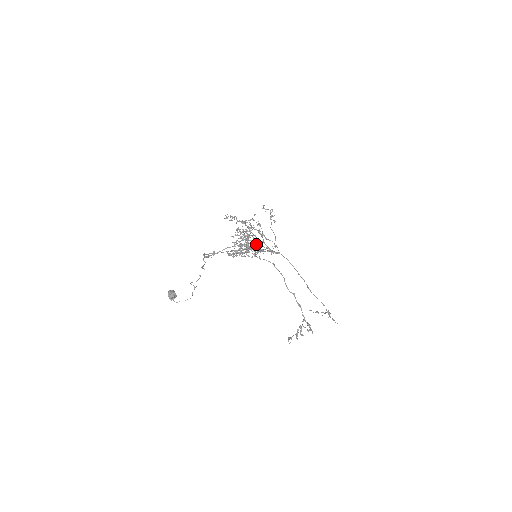
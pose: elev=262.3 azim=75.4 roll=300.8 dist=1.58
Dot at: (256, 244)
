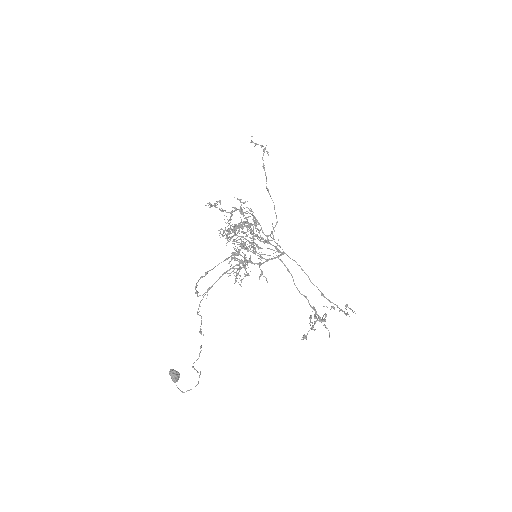
Dot at: (255, 250)
